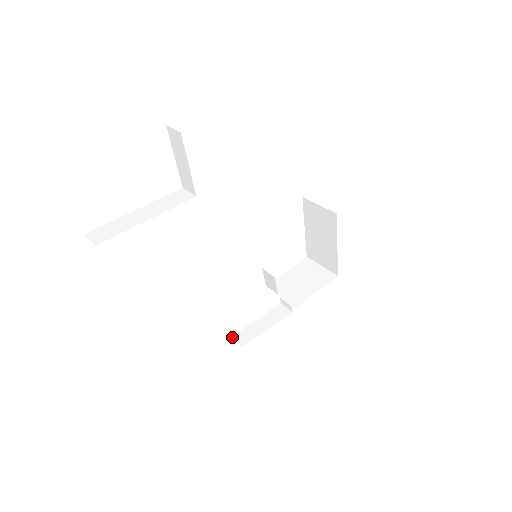
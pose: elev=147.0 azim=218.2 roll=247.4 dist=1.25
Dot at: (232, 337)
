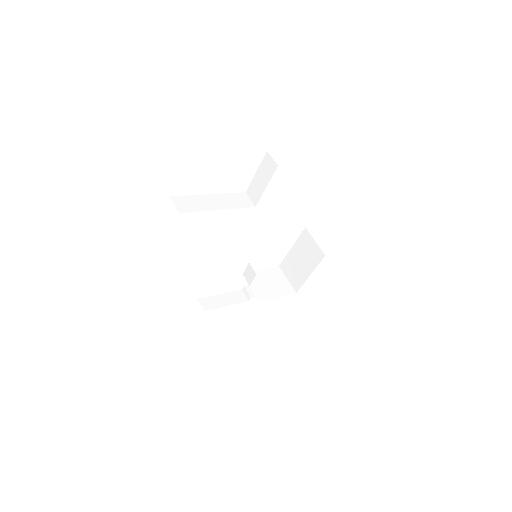
Dot at: (198, 299)
